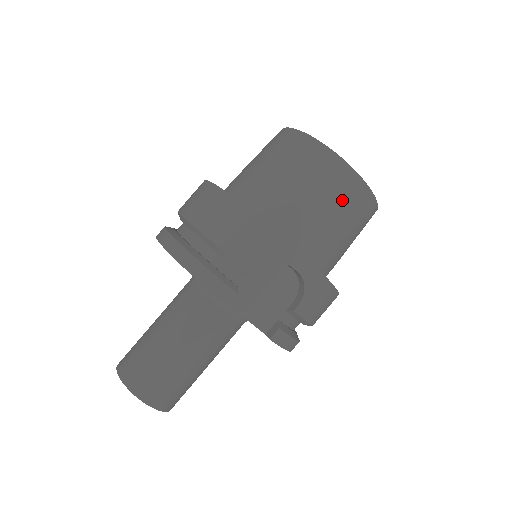
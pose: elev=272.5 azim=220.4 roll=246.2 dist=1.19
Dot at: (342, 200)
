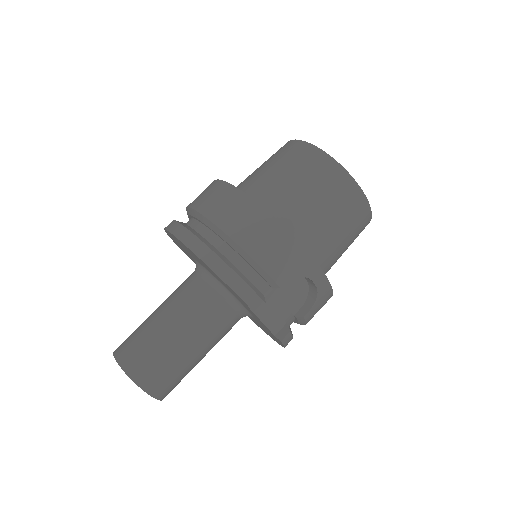
Dot at: (351, 221)
